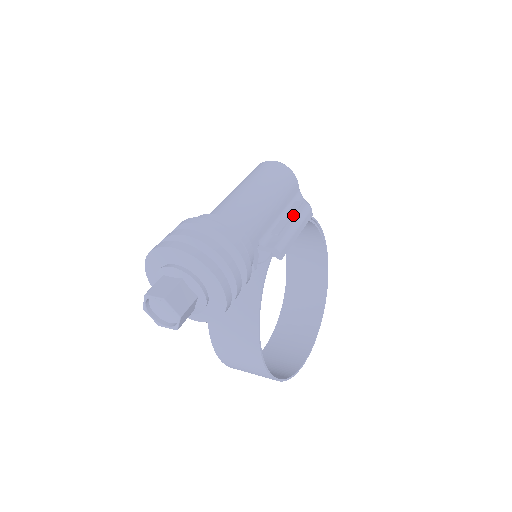
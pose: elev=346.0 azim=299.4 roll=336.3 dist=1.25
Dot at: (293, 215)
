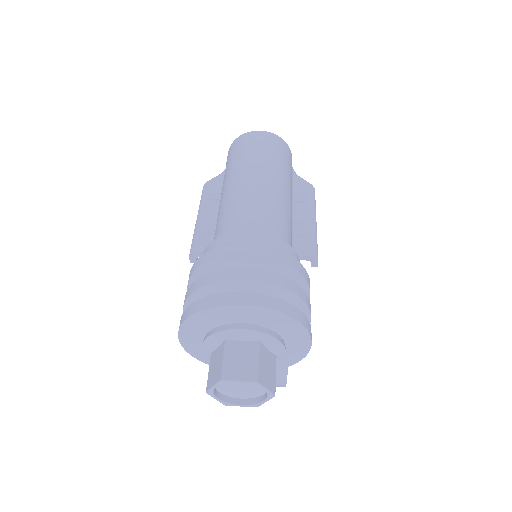
Dot at: (303, 203)
